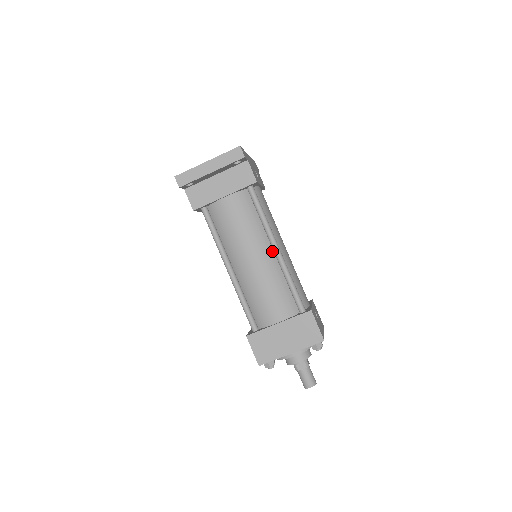
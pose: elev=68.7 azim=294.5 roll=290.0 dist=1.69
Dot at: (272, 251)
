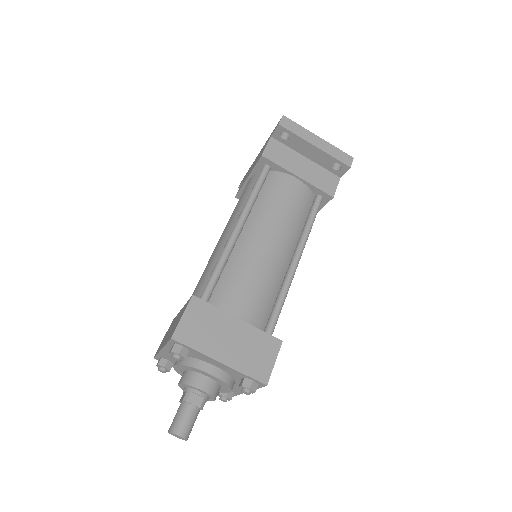
Dot at: (289, 258)
